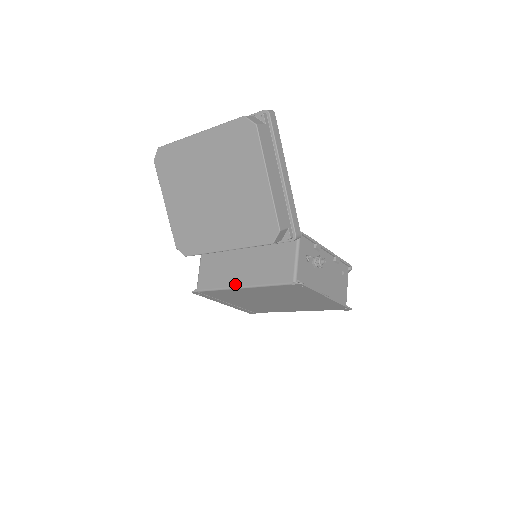
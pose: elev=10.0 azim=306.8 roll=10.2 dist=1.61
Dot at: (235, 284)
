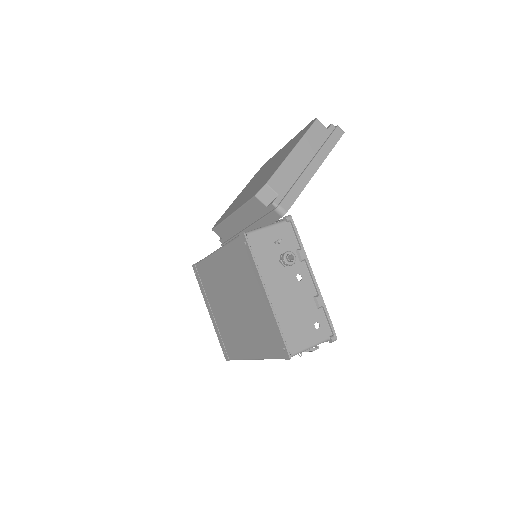
Dot at: occluded
